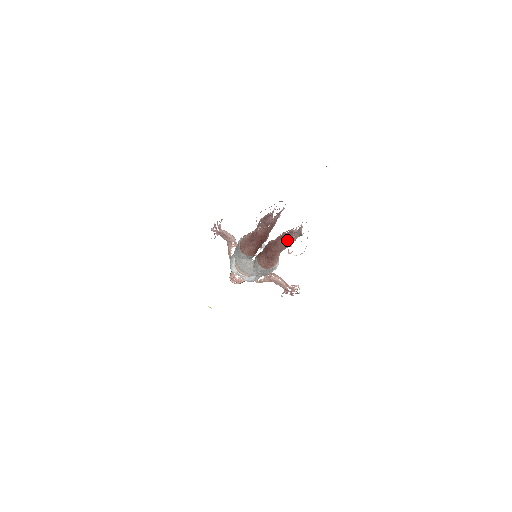
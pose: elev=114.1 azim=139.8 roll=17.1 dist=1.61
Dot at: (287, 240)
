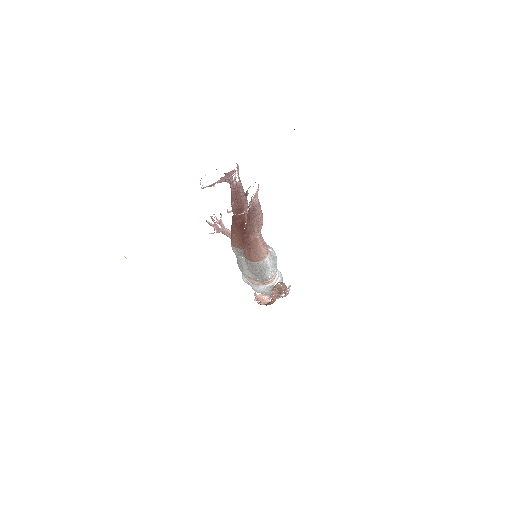
Dot at: (250, 213)
